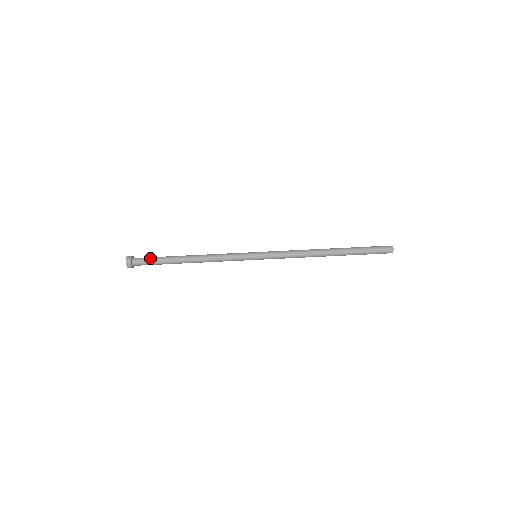
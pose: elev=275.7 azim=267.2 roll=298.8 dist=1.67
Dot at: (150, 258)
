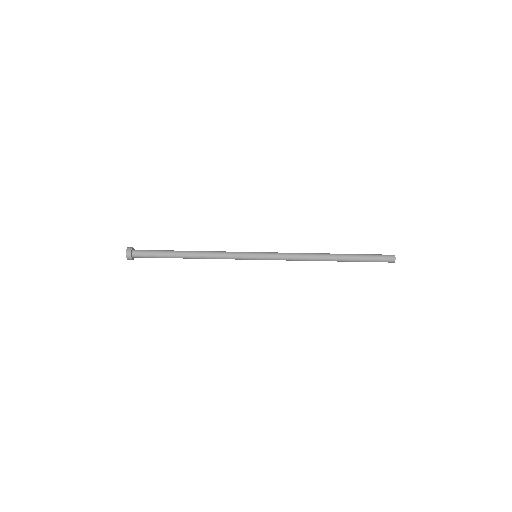
Dot at: (151, 250)
